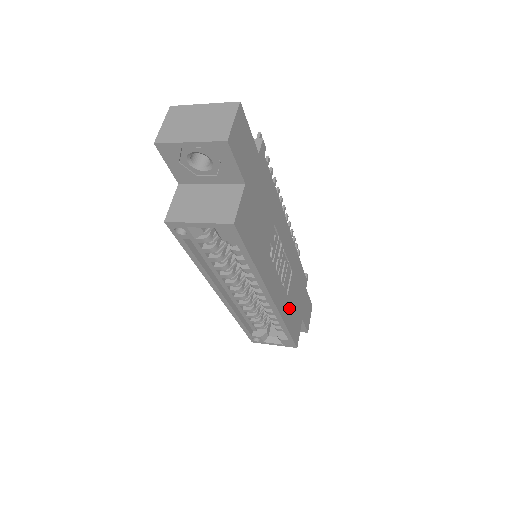
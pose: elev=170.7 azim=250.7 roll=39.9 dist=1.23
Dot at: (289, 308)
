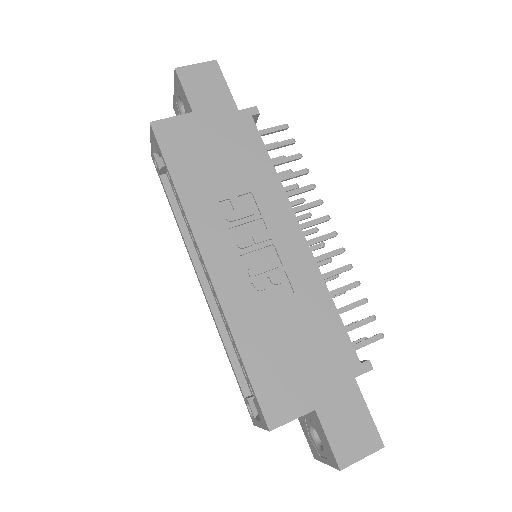
Dot at: (260, 331)
